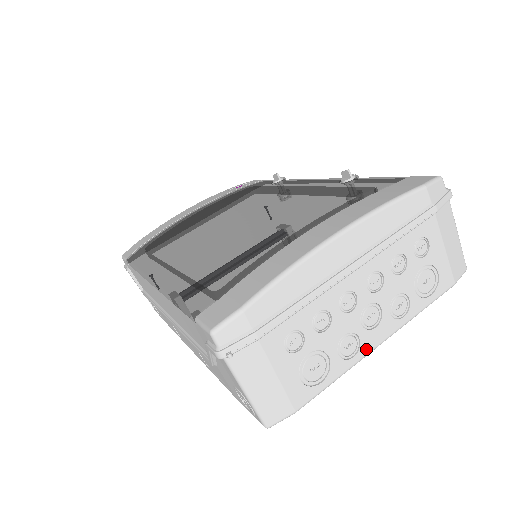
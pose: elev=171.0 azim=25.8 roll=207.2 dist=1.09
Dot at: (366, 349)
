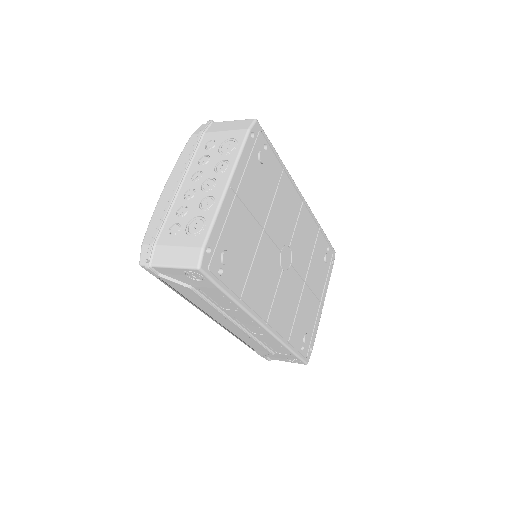
Dot at: (219, 195)
